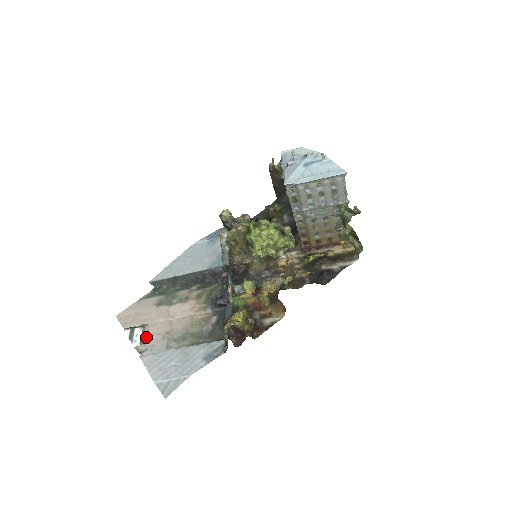
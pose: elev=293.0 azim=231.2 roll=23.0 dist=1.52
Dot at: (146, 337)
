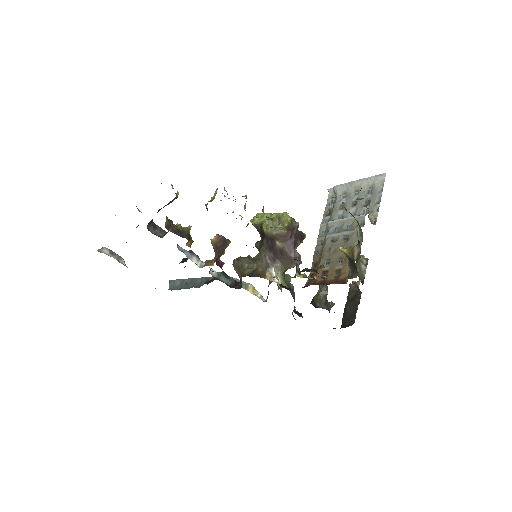
Dot at: (116, 258)
